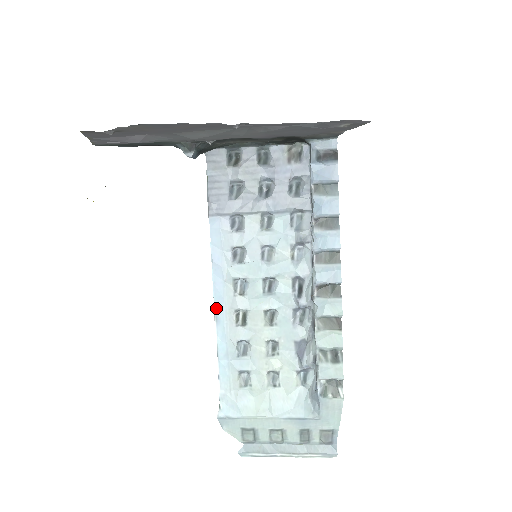
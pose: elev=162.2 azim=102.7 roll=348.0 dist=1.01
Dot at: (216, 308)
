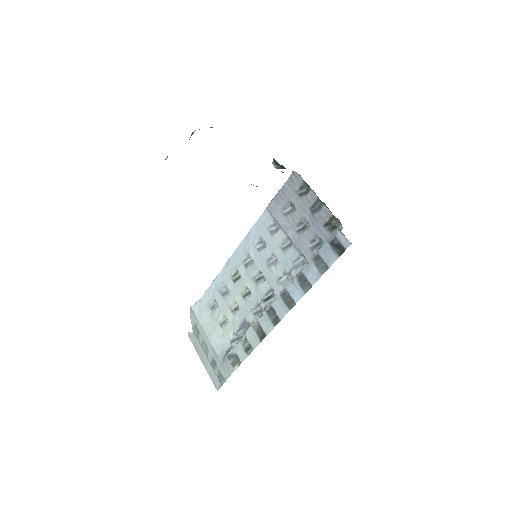
Dot at: (231, 258)
